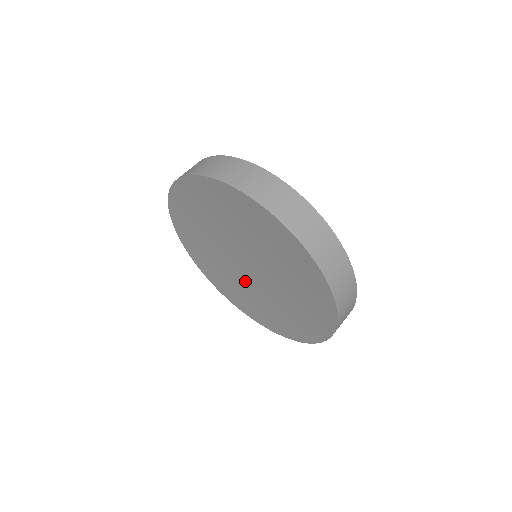
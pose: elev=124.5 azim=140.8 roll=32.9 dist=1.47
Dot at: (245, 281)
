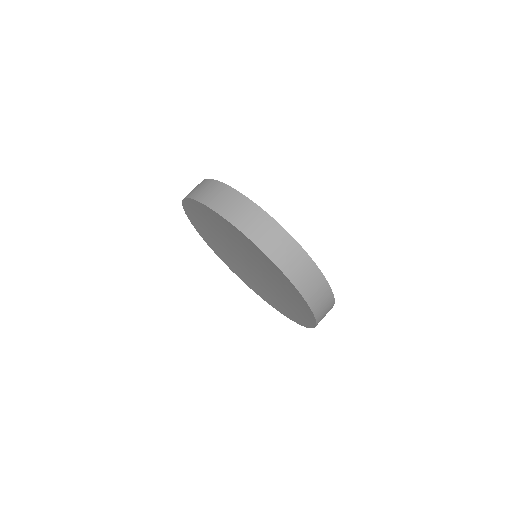
Dot at: (261, 282)
